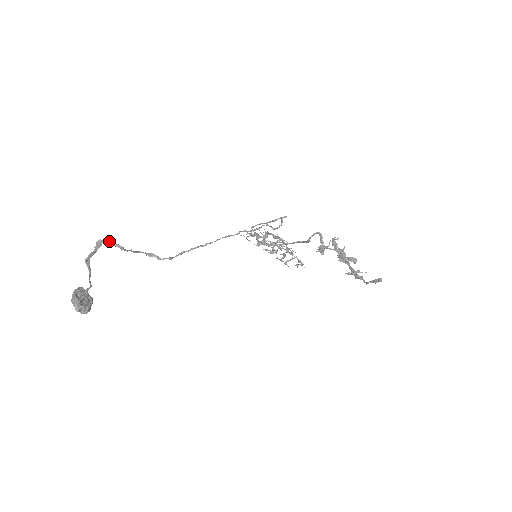
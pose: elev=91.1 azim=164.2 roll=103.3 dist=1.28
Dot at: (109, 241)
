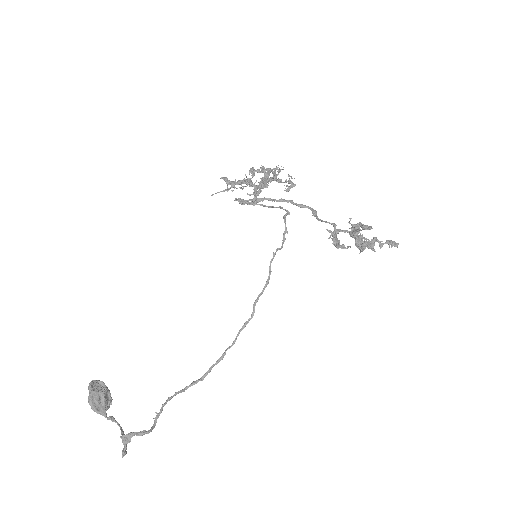
Dot at: (135, 434)
